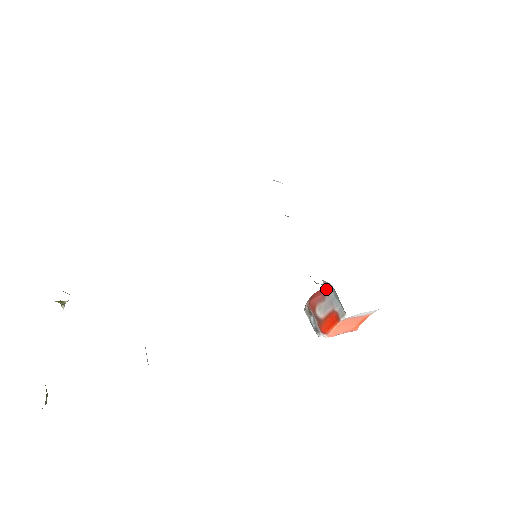
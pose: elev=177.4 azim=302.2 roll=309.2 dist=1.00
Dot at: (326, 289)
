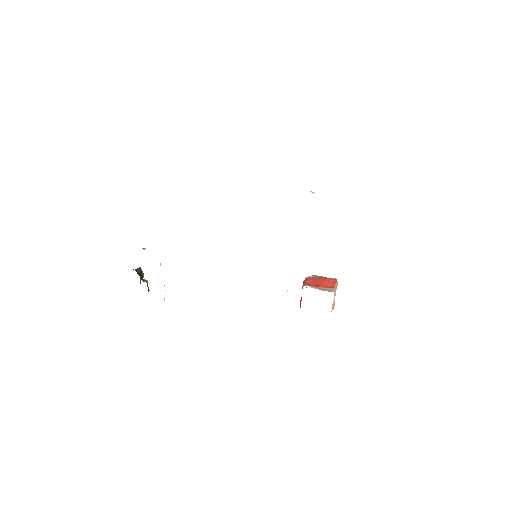
Dot at: occluded
